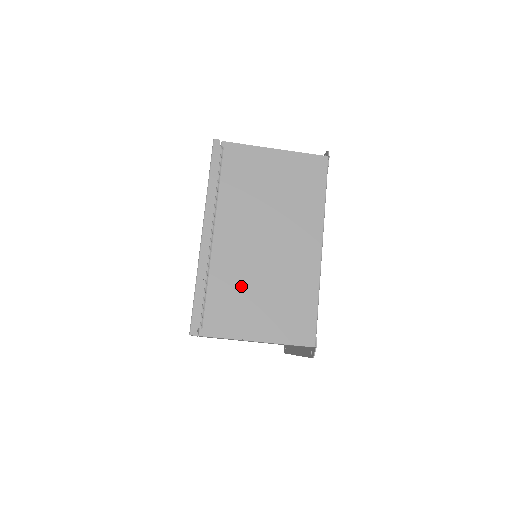
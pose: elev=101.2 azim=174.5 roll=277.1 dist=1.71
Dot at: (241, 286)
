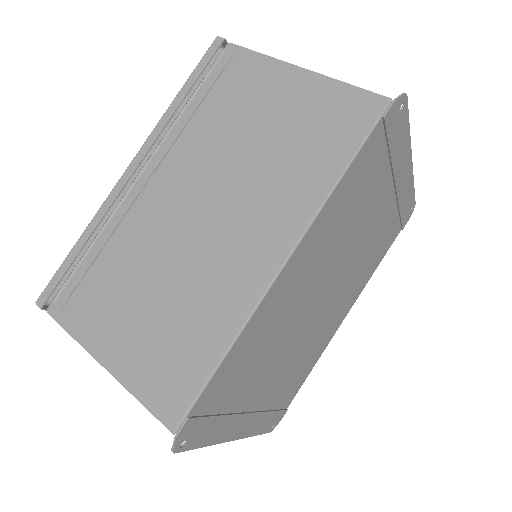
Dot at: (130, 268)
